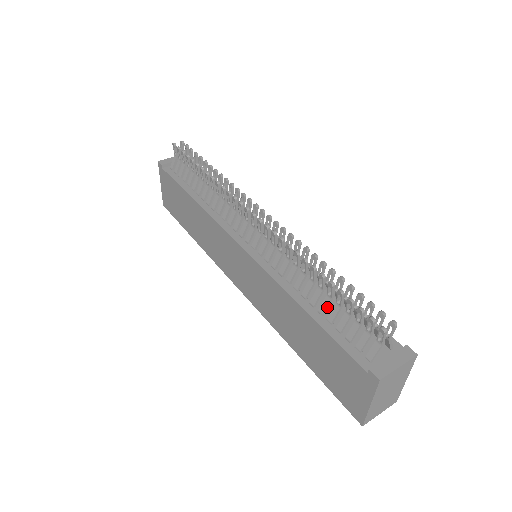
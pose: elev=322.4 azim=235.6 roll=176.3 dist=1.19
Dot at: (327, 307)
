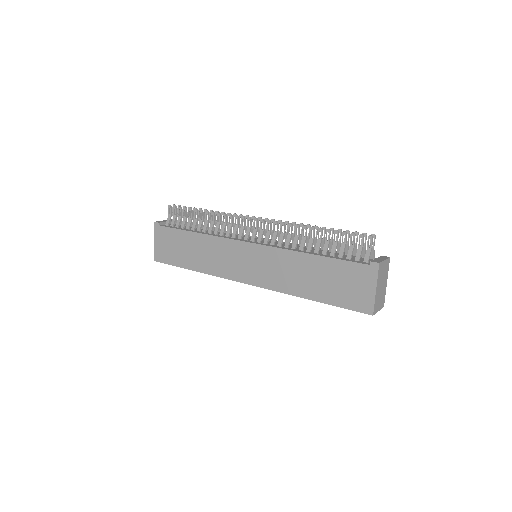
Dot at: (327, 249)
